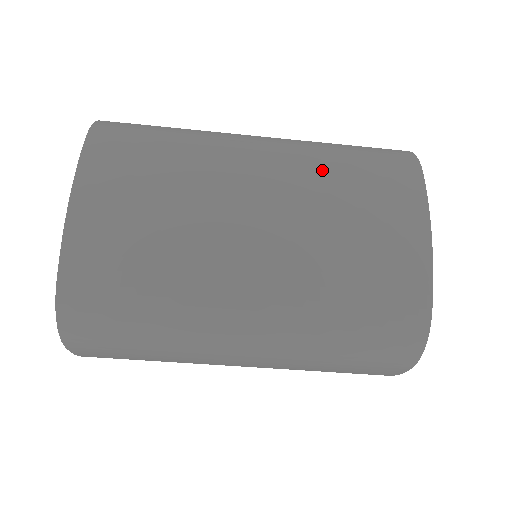
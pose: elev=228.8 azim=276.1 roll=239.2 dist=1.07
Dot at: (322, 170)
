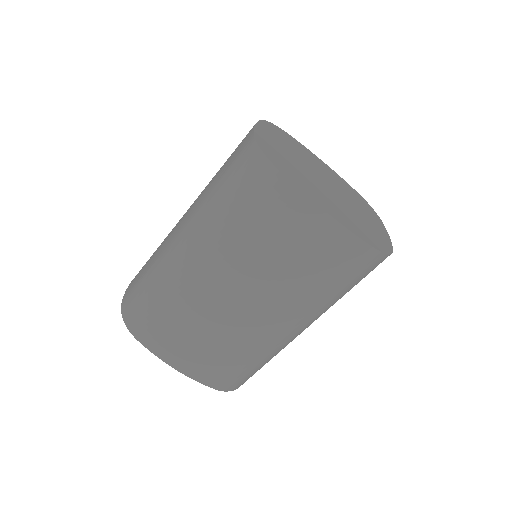
Dot at: (237, 242)
